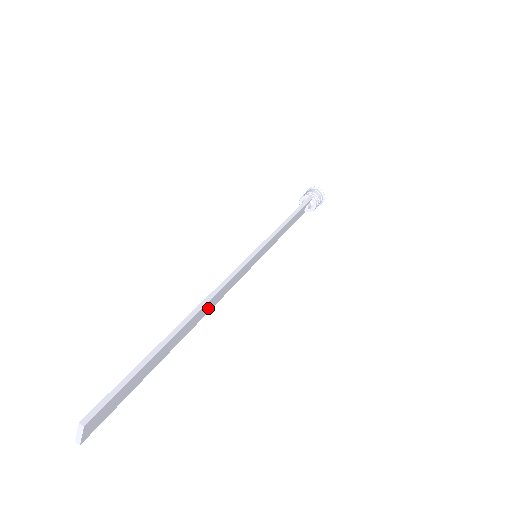
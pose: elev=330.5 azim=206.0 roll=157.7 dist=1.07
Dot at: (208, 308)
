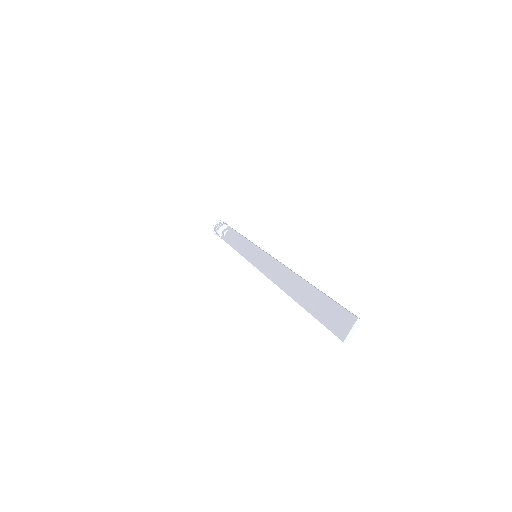
Dot at: (283, 280)
